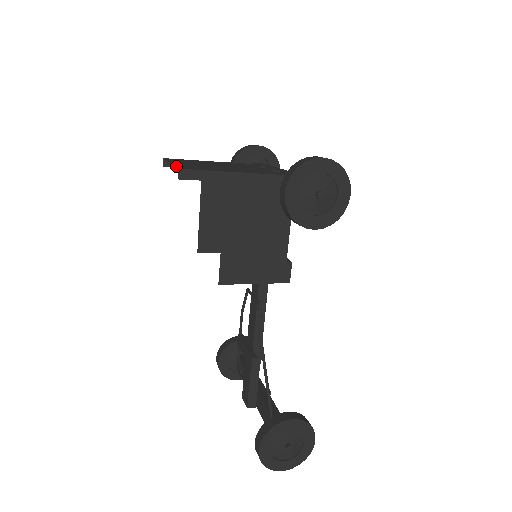
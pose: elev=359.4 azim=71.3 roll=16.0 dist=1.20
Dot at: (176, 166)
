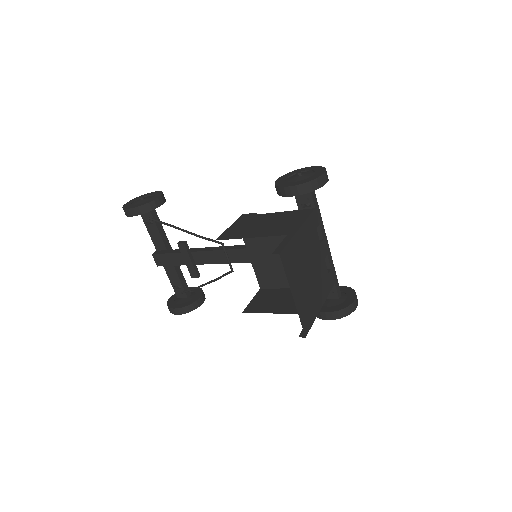
Dot at: (302, 323)
